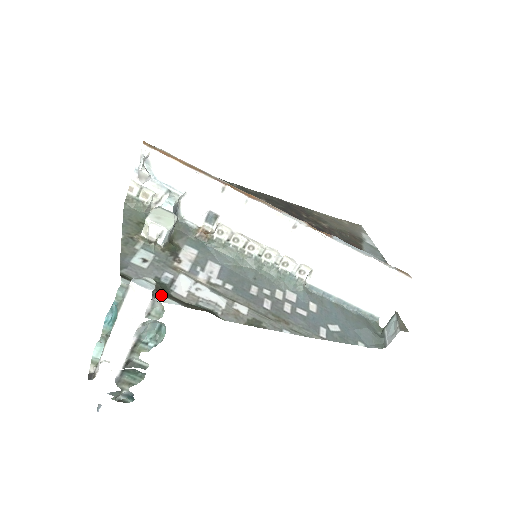
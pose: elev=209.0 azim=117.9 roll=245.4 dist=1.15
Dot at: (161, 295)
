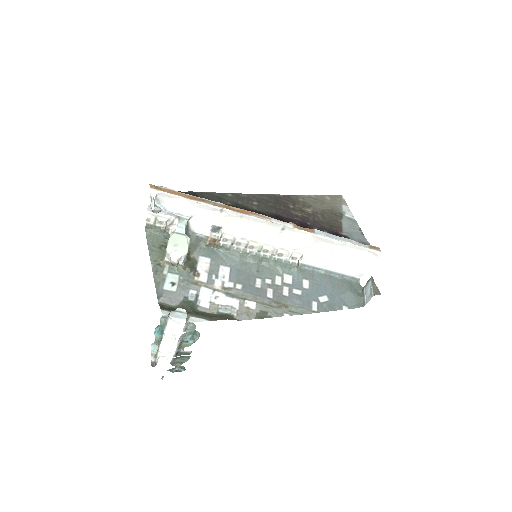
Dot at: (192, 316)
